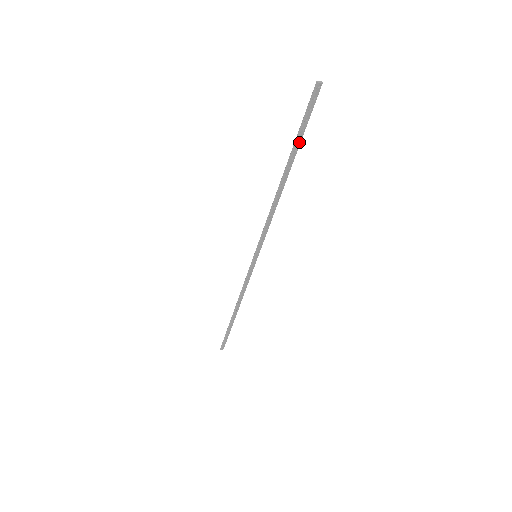
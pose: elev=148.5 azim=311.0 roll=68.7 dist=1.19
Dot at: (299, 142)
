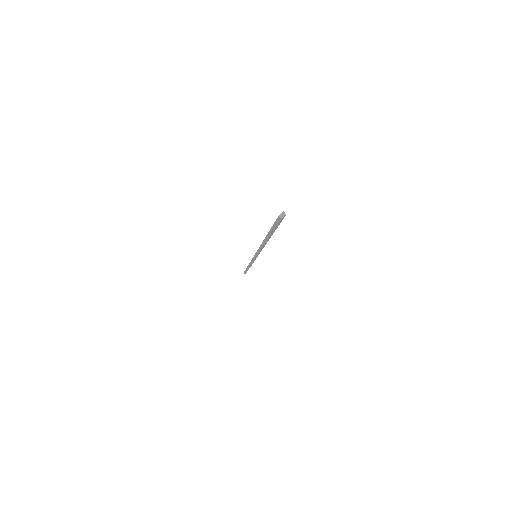
Dot at: (274, 231)
